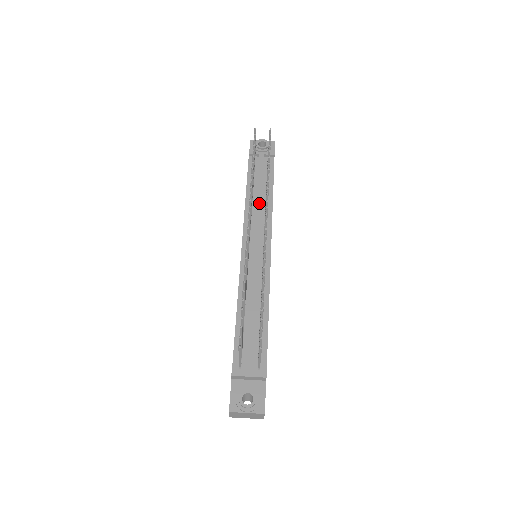
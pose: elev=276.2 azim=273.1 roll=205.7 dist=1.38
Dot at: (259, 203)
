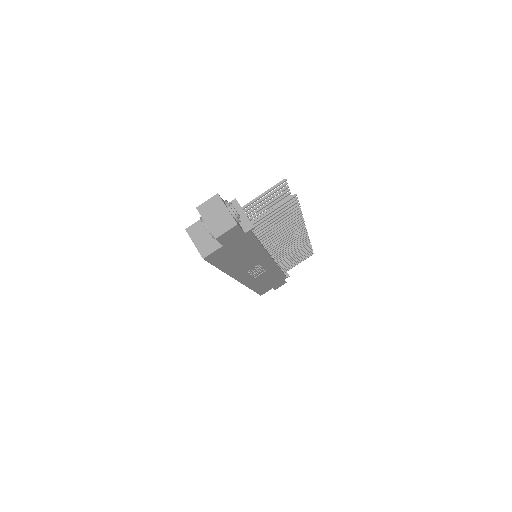
Dot at: occluded
